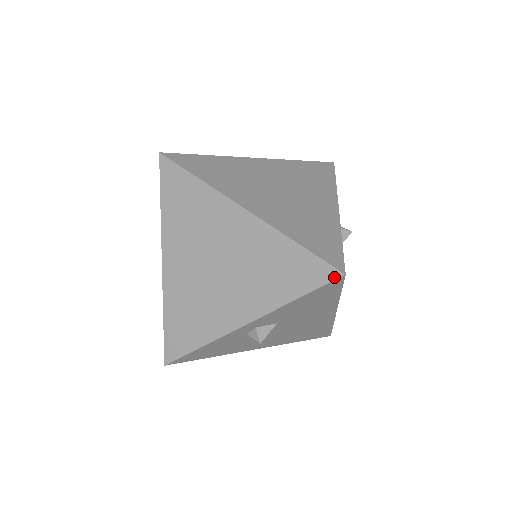
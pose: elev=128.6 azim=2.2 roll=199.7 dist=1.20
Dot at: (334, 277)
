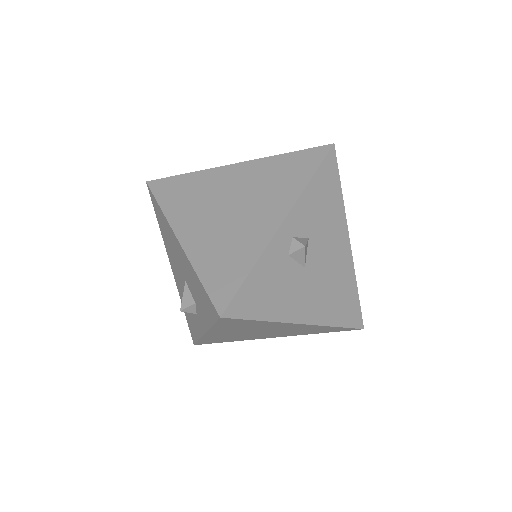
Dot at: (328, 149)
